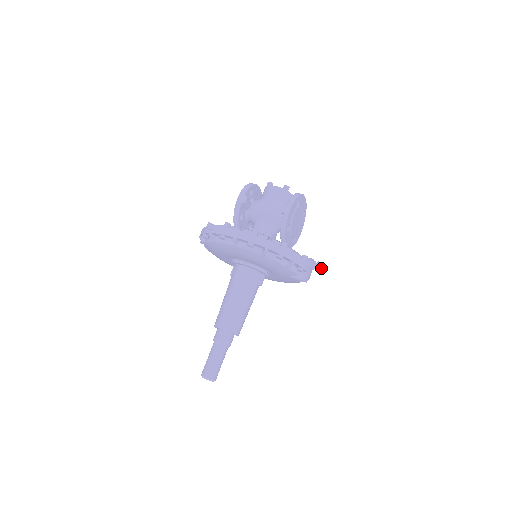
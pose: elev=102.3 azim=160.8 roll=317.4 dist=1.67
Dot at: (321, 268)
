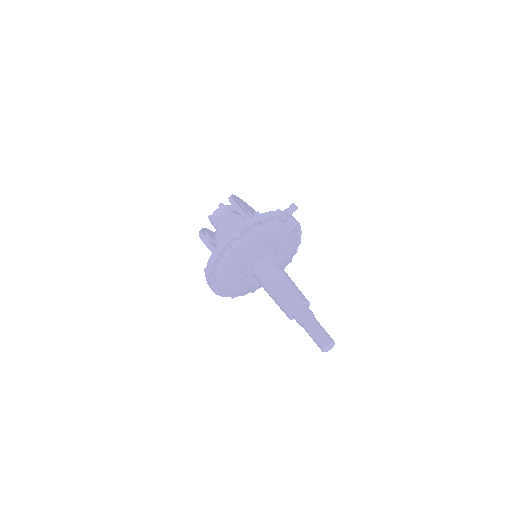
Dot at: (295, 206)
